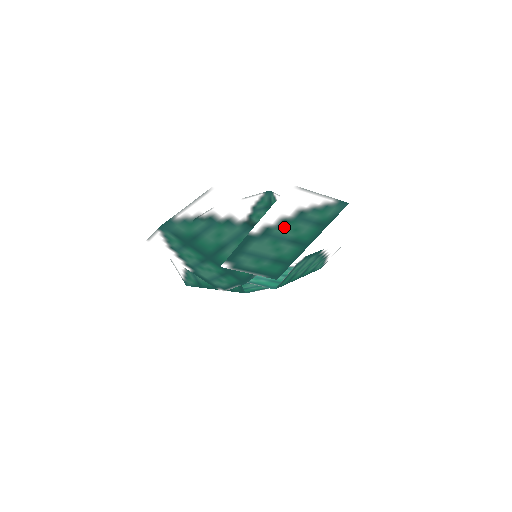
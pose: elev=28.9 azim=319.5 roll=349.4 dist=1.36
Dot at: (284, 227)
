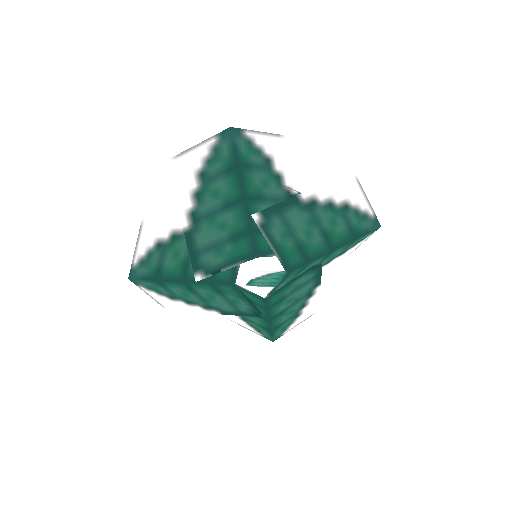
Dot at: (327, 212)
